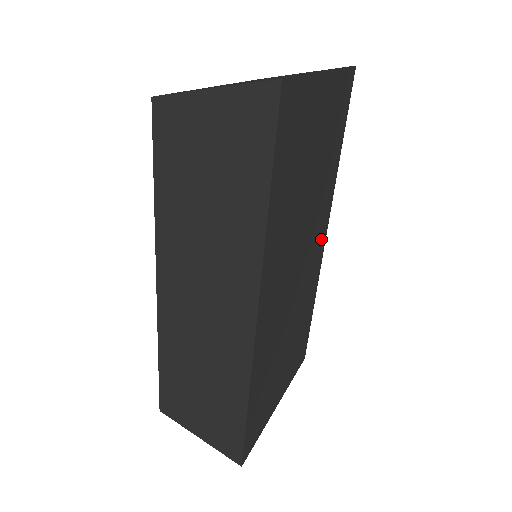
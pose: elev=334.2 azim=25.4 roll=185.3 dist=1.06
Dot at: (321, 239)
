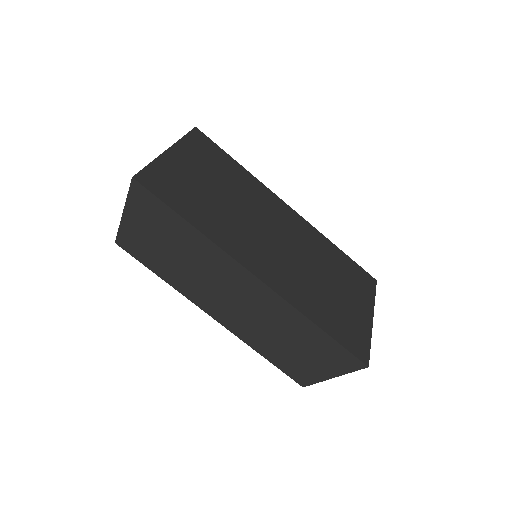
Dot at: (285, 211)
